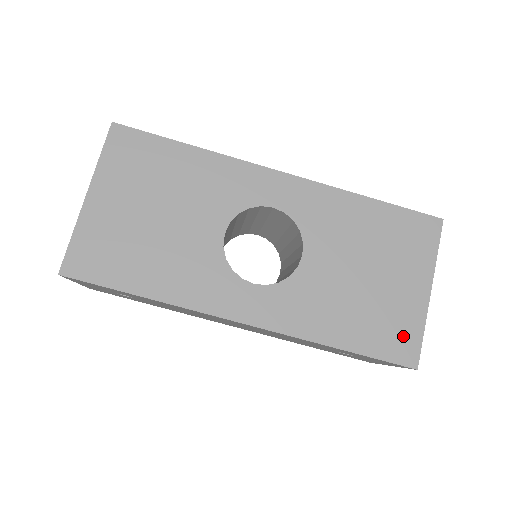
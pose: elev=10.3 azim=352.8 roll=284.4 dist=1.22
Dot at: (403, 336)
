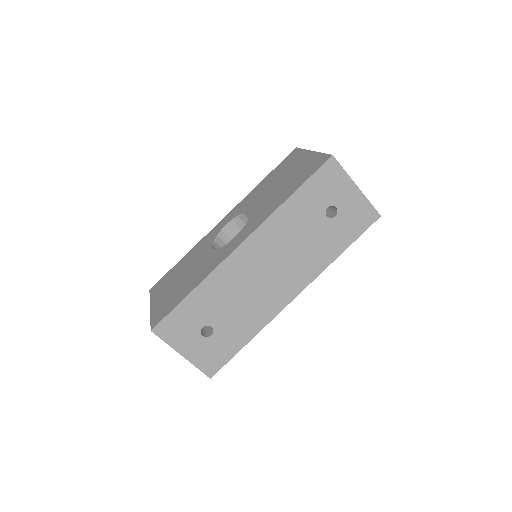
Dot at: (315, 163)
